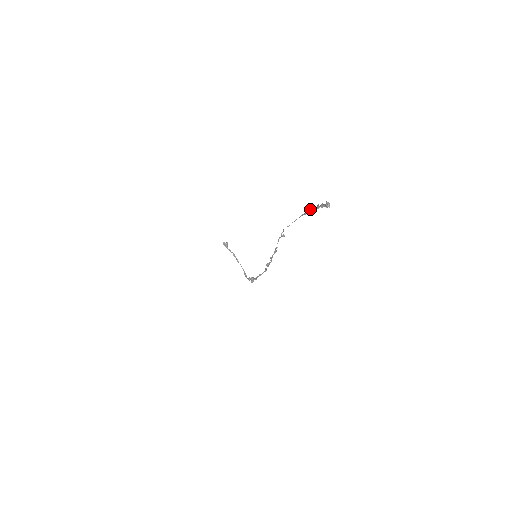
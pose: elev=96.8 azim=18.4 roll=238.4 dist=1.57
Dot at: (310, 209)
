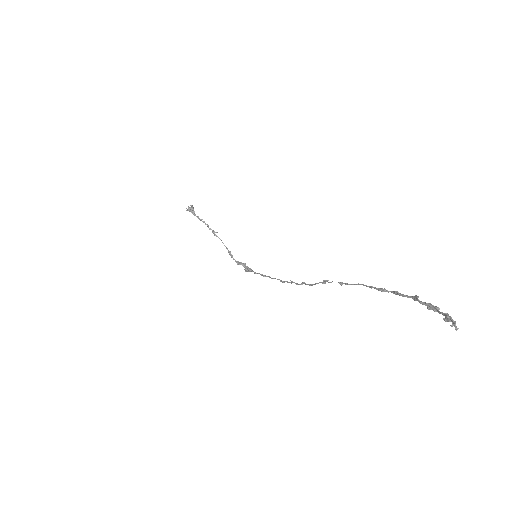
Dot at: (396, 291)
